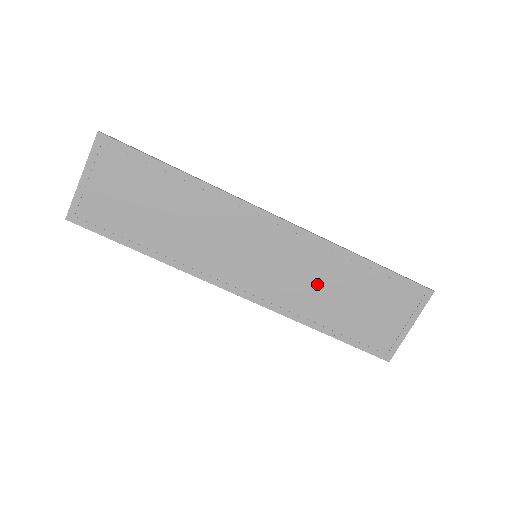
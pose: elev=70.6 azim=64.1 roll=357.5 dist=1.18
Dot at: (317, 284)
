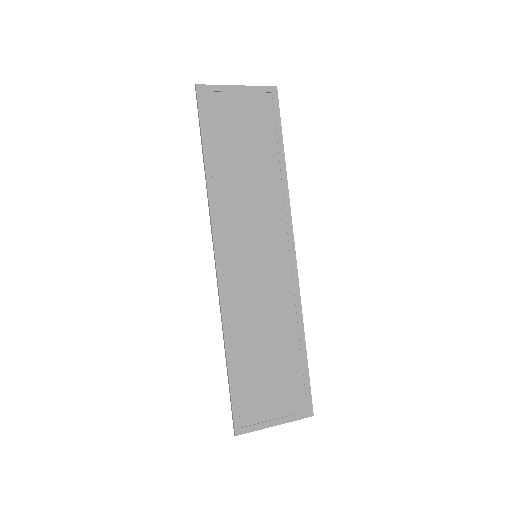
Dot at: (264, 320)
